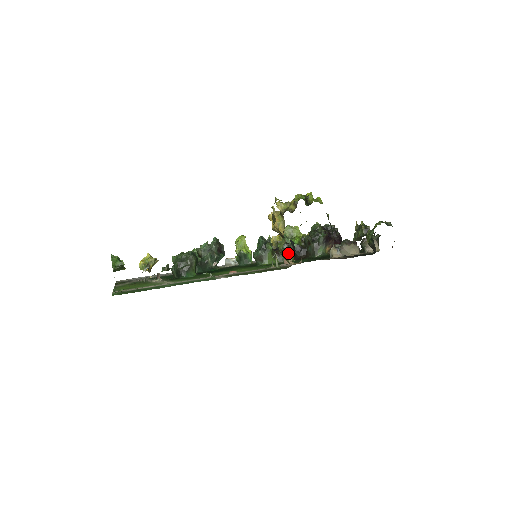
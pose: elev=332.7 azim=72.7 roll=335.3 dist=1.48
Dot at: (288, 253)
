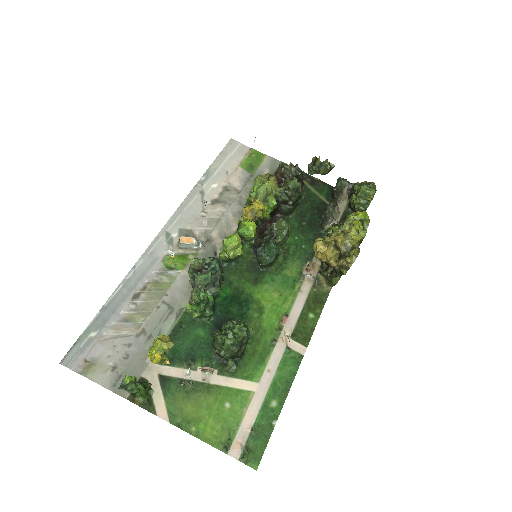
Dot at: occluded
